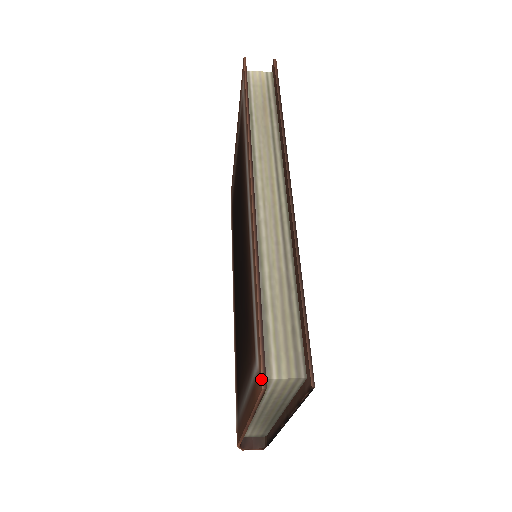
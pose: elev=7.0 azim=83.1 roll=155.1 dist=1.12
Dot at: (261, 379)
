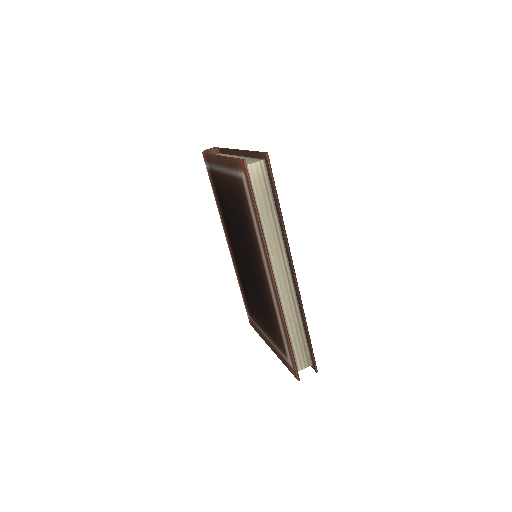
Dot at: (297, 377)
